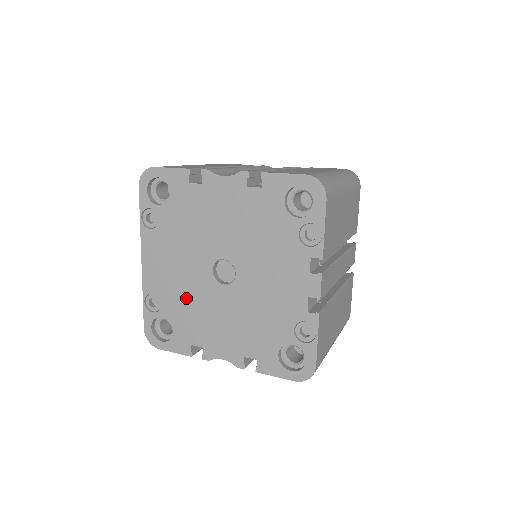
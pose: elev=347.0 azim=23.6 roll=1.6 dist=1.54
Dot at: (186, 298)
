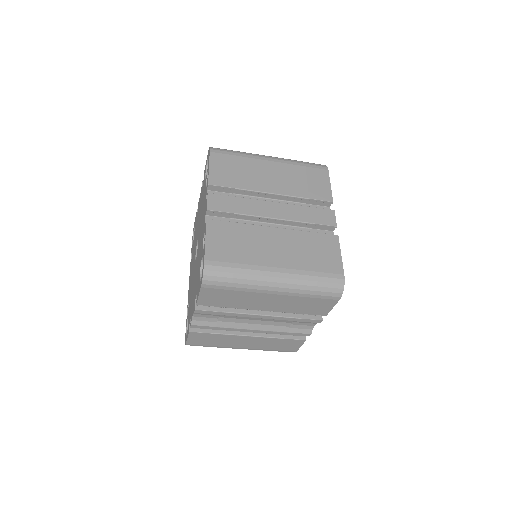
Dot at: (191, 288)
